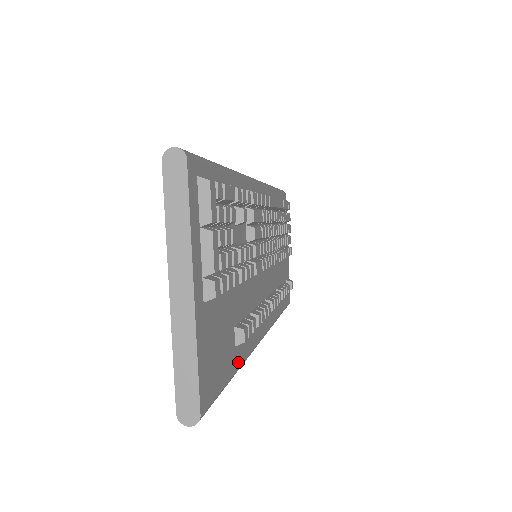
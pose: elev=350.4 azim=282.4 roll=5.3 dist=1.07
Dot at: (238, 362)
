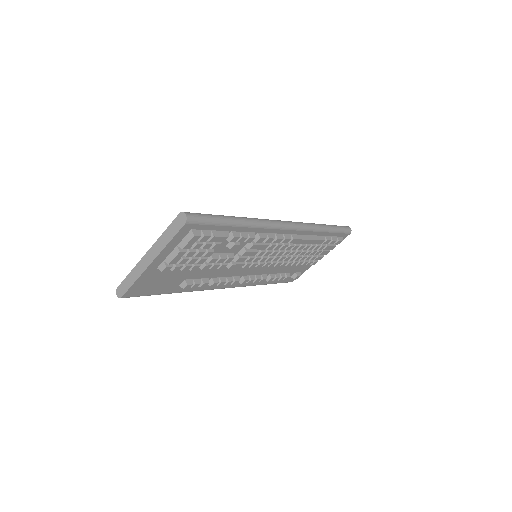
Dot at: (177, 291)
